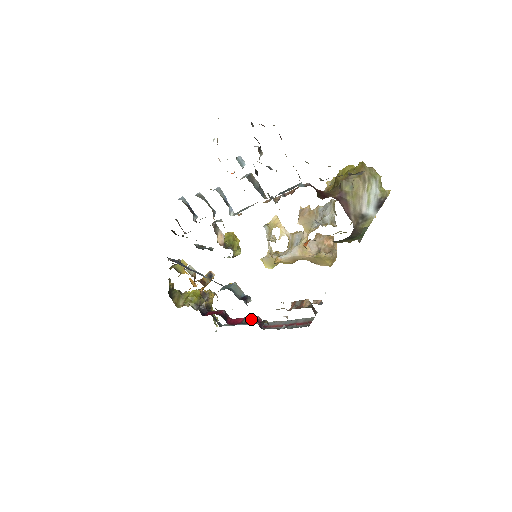
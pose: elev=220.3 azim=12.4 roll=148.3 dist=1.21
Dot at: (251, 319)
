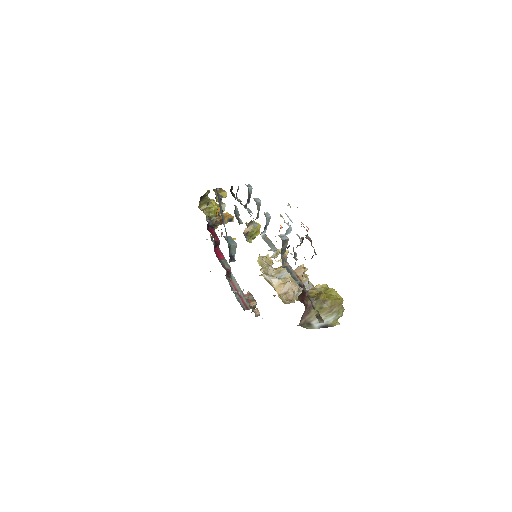
Dot at: (226, 265)
